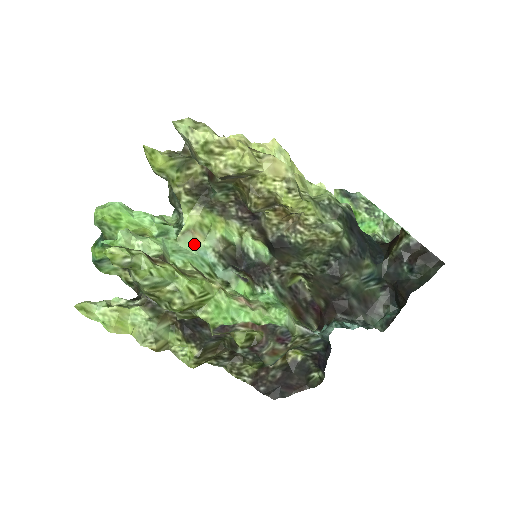
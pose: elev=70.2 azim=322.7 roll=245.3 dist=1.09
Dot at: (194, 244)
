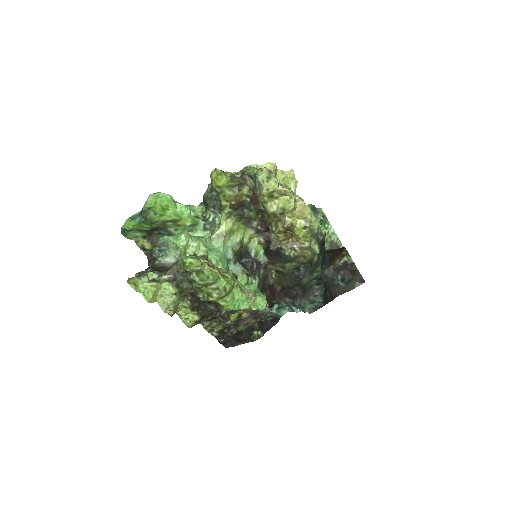
Dot at: (223, 245)
